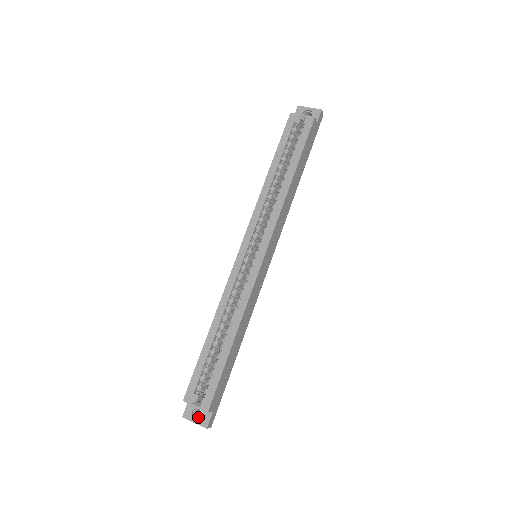
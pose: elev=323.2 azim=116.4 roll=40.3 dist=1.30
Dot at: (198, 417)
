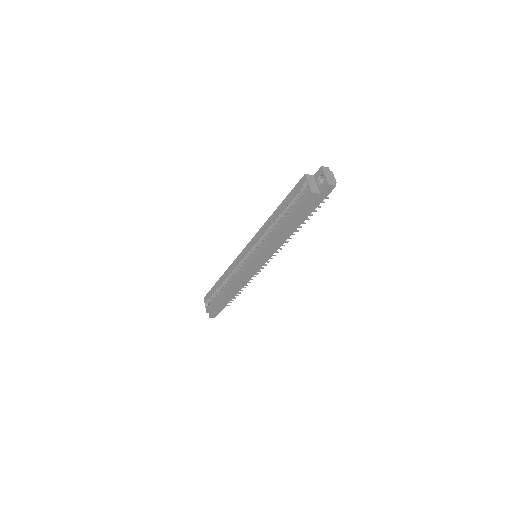
Dot at: occluded
